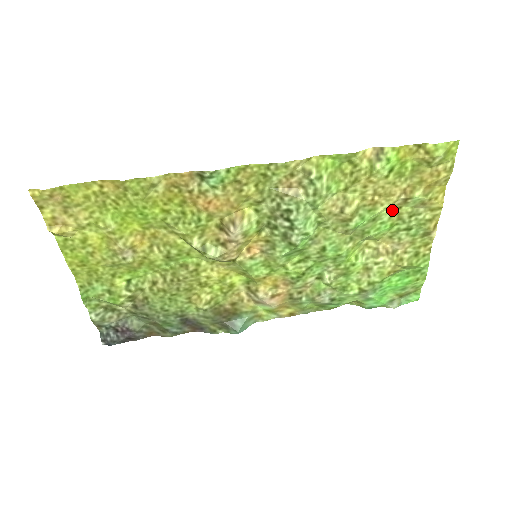
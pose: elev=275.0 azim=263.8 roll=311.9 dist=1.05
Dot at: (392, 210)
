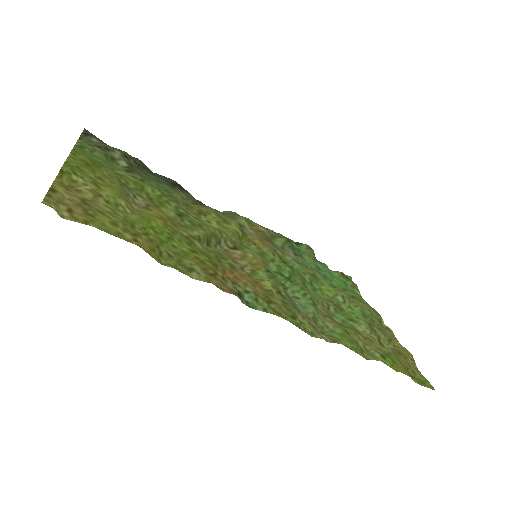
Dot at: (370, 327)
